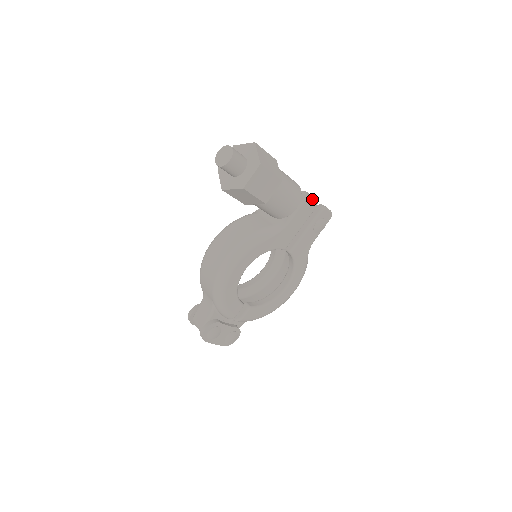
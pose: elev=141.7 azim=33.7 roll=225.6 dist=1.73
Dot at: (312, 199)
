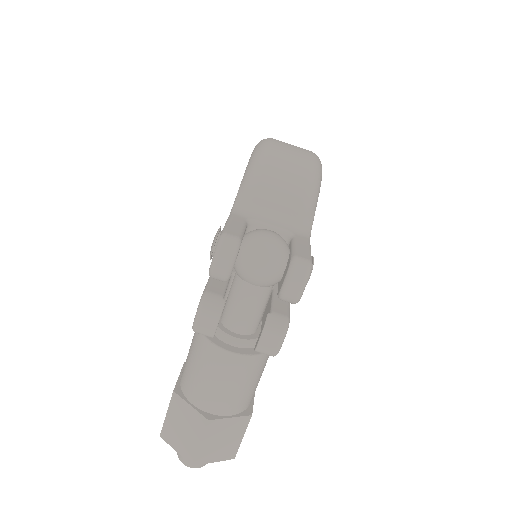
Dot at: (280, 346)
